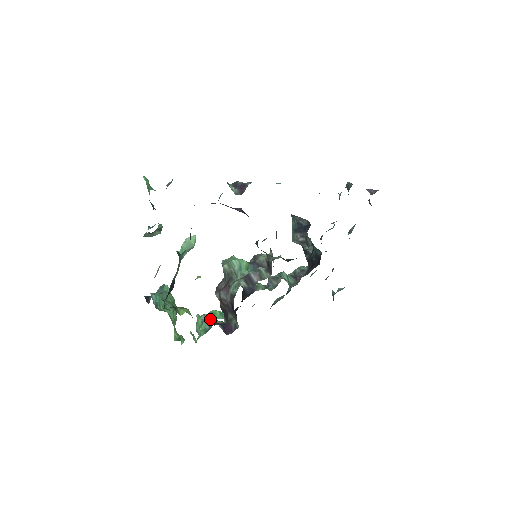
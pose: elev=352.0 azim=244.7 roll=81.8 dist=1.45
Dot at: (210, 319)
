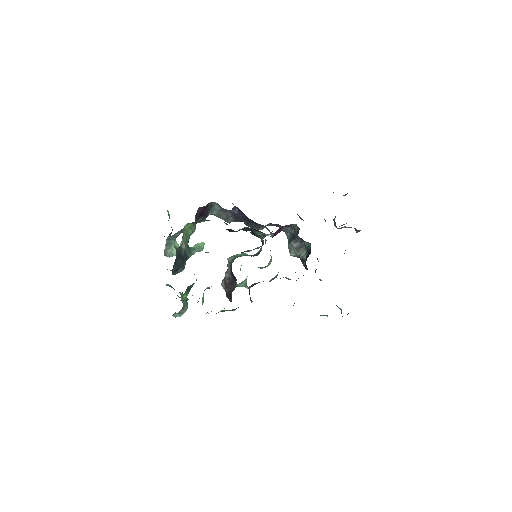
Dot at: occluded
